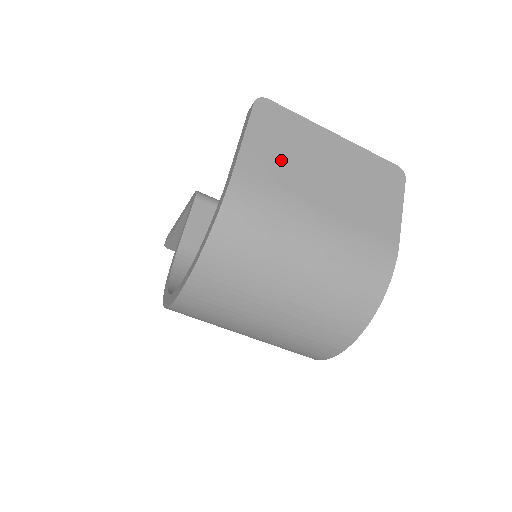
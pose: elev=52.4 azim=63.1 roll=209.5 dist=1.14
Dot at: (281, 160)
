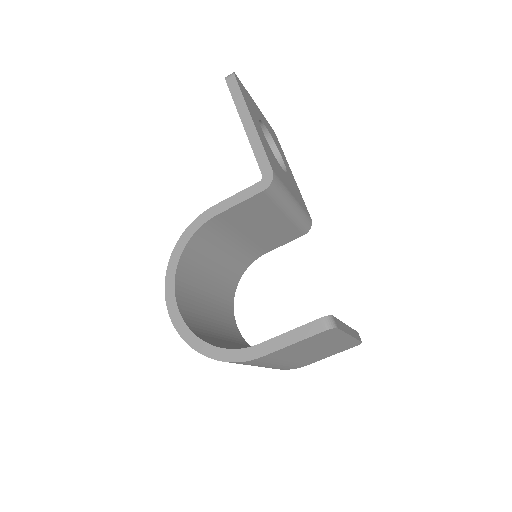
Dot at: (297, 350)
